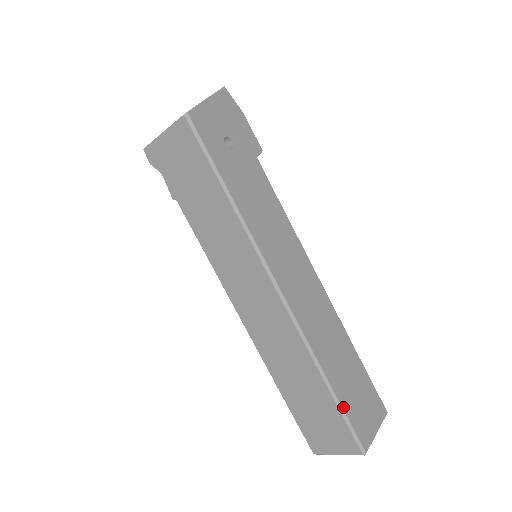
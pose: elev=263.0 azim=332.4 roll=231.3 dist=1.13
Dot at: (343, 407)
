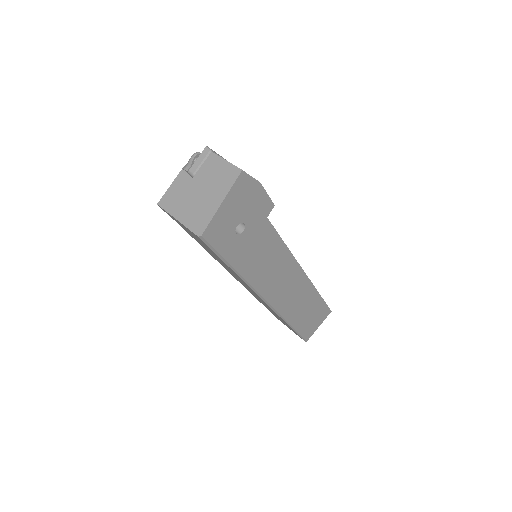
Dot at: (298, 331)
